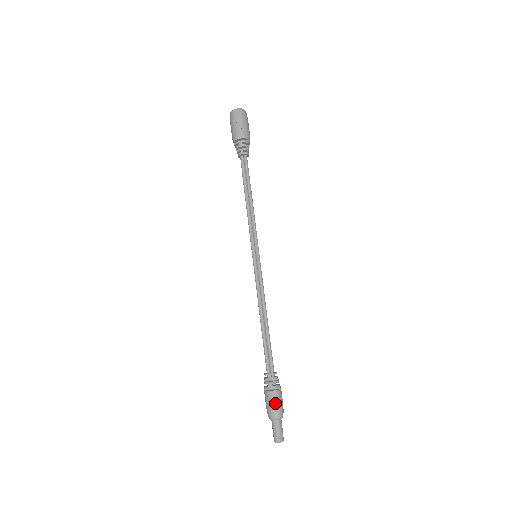
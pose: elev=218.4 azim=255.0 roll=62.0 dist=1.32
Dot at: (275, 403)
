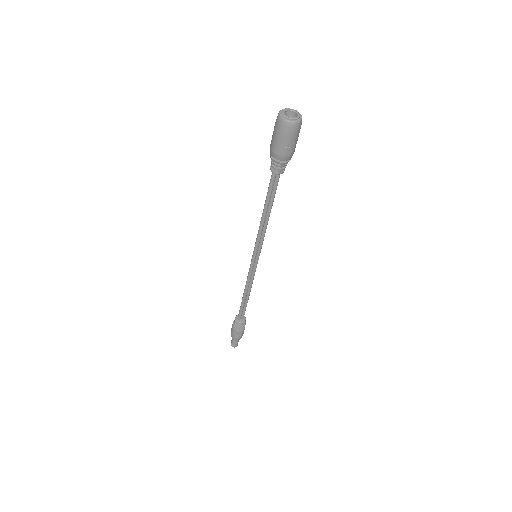
Dot at: (241, 335)
